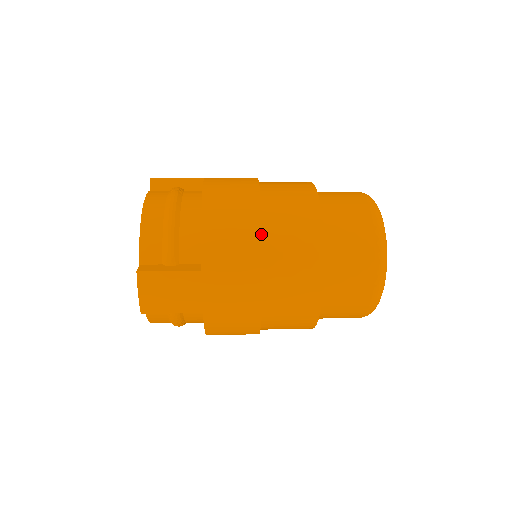
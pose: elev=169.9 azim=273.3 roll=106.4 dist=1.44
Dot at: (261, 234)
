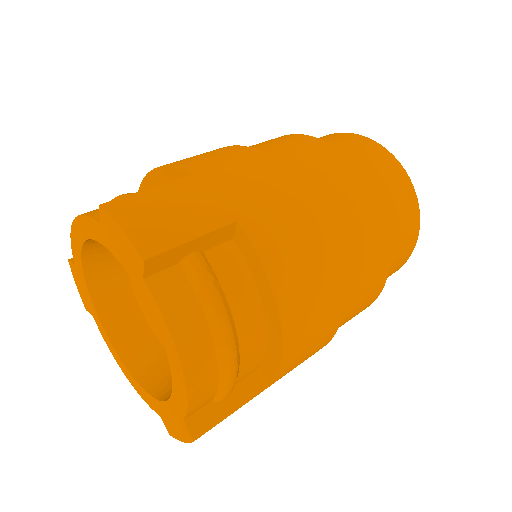
Dot at: (338, 327)
